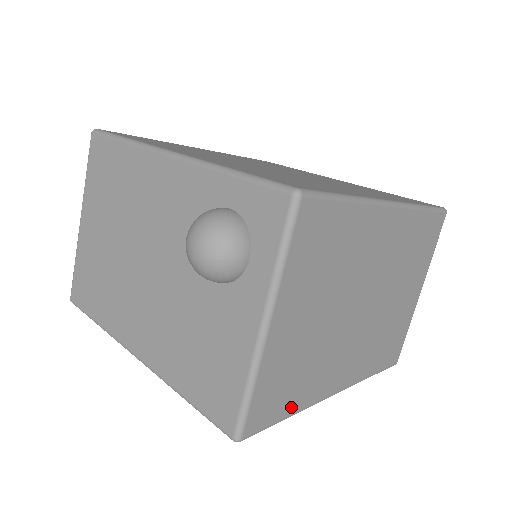
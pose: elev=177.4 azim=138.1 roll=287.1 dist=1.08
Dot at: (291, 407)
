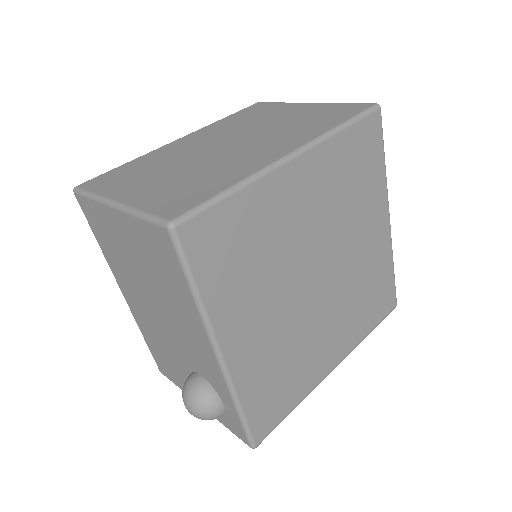
Dot at: occluded
